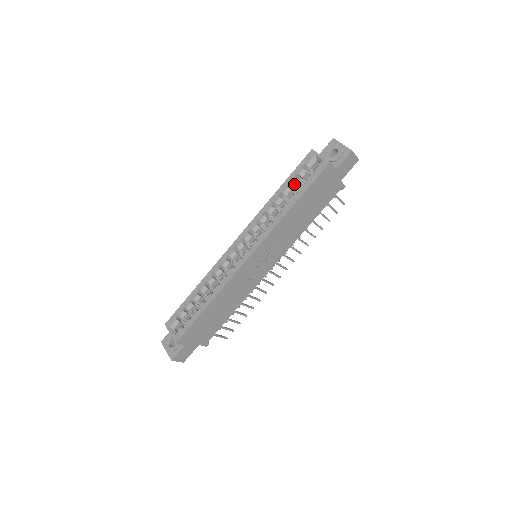
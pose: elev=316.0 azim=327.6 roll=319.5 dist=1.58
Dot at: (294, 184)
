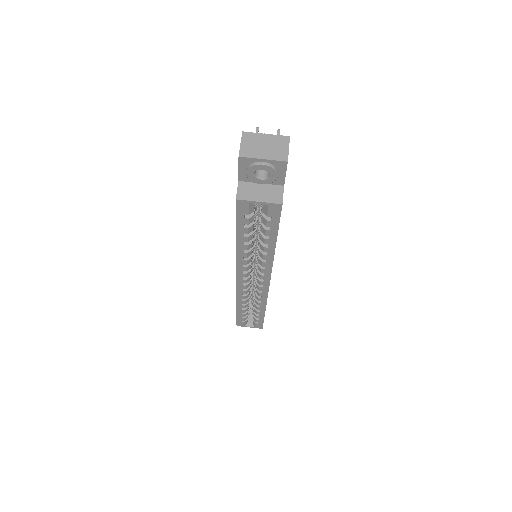
Dot at: (251, 230)
